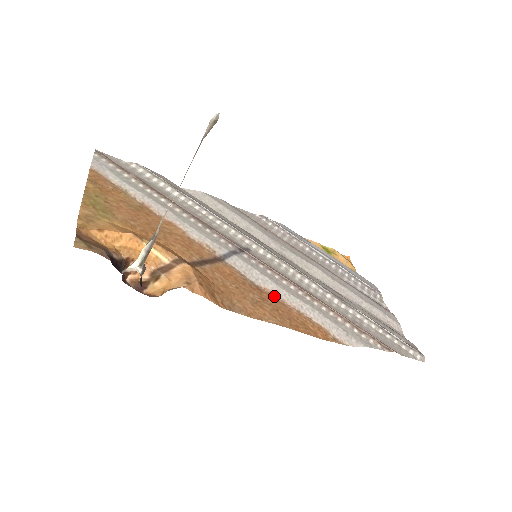
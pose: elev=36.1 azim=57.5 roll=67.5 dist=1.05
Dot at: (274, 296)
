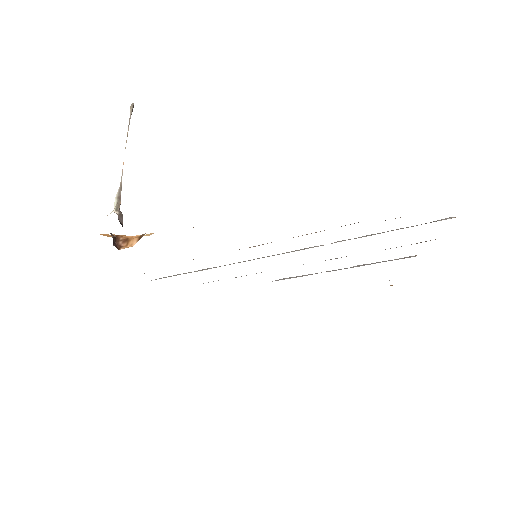
Dot at: occluded
